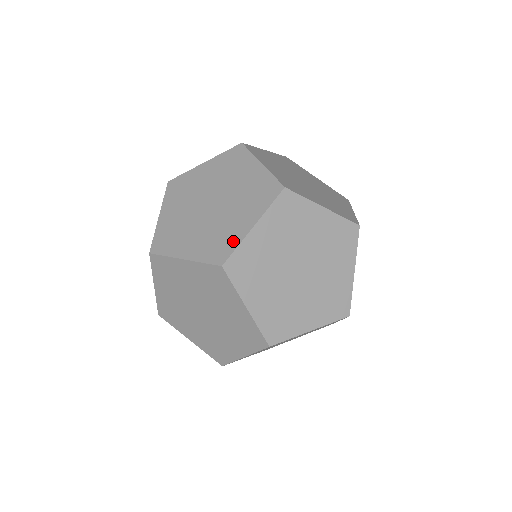
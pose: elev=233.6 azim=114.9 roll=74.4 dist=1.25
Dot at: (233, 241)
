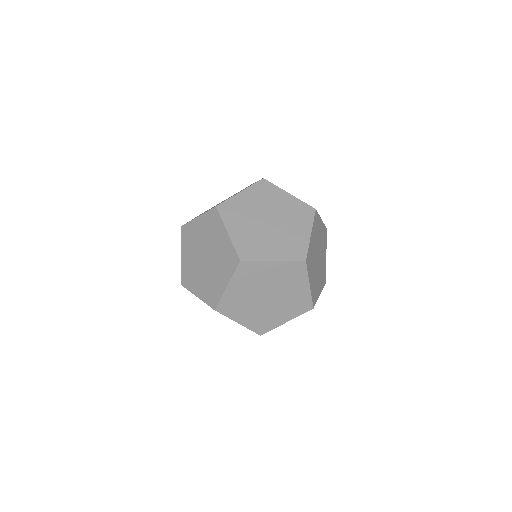
Dot at: (218, 294)
